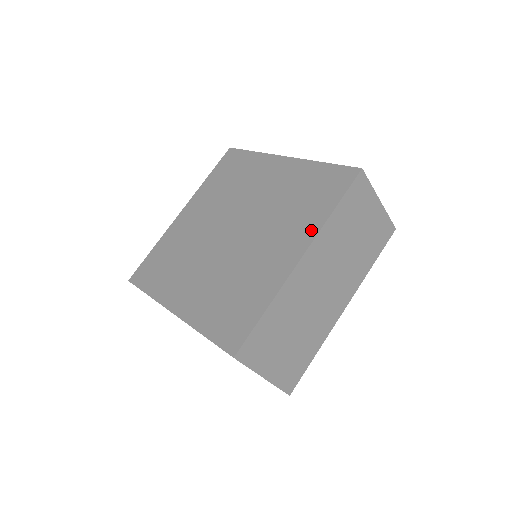
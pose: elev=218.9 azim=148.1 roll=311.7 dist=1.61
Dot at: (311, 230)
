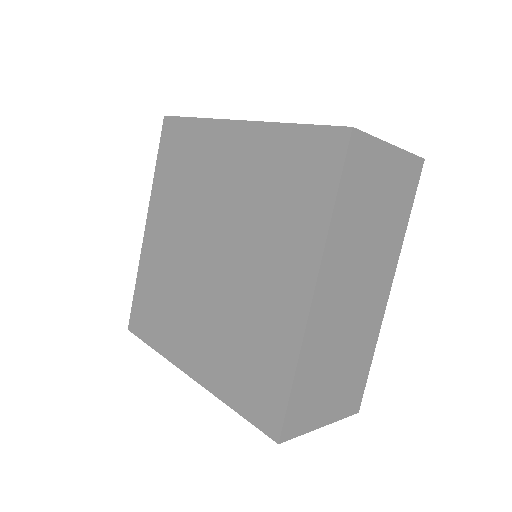
Dot at: (312, 247)
